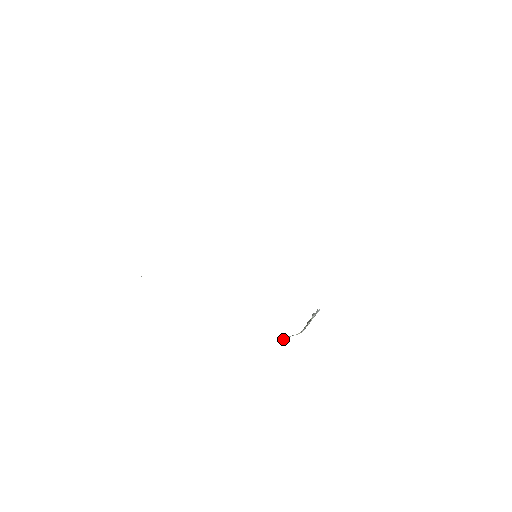
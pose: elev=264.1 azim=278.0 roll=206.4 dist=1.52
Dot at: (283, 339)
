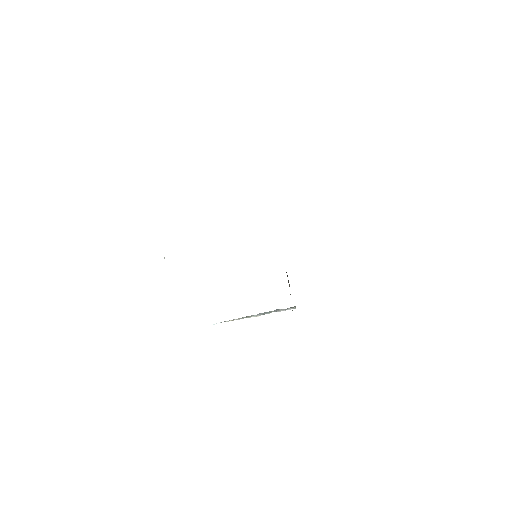
Dot at: (214, 324)
